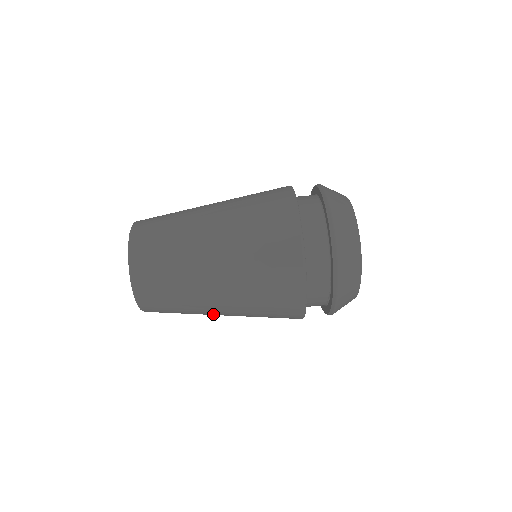
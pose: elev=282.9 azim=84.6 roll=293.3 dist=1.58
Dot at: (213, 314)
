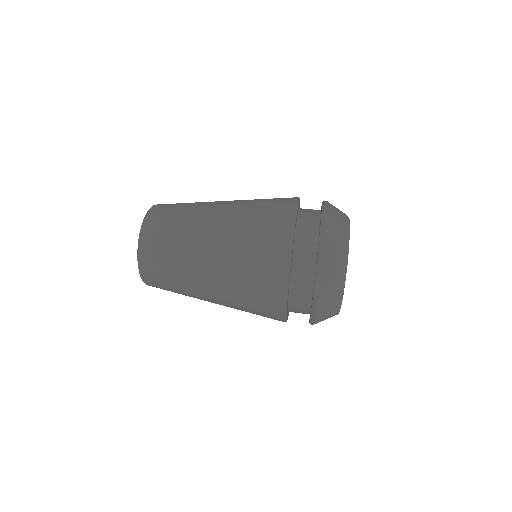
Dot at: (201, 260)
